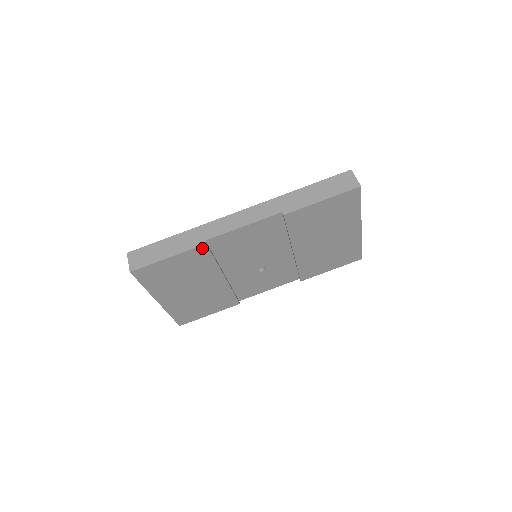
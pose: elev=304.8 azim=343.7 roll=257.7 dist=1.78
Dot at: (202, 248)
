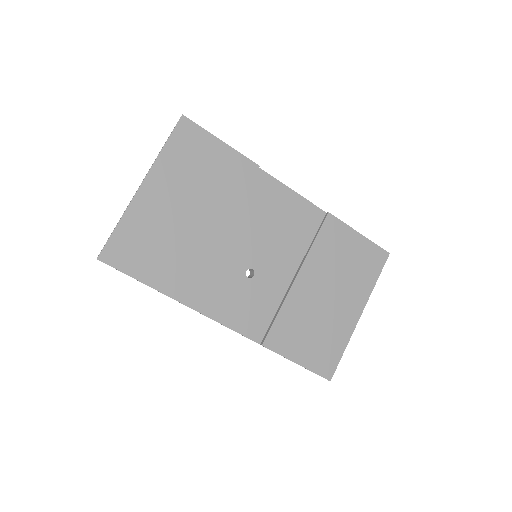
Dot at: (252, 167)
